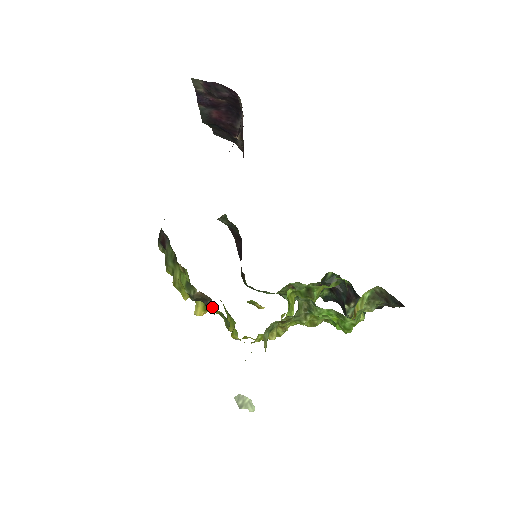
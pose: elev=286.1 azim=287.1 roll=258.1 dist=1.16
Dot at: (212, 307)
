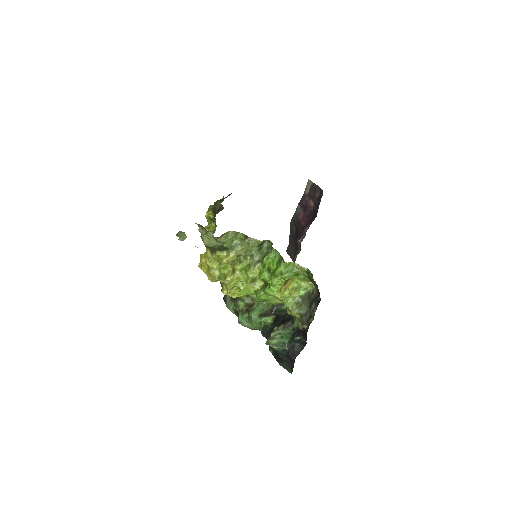
Dot at: occluded
